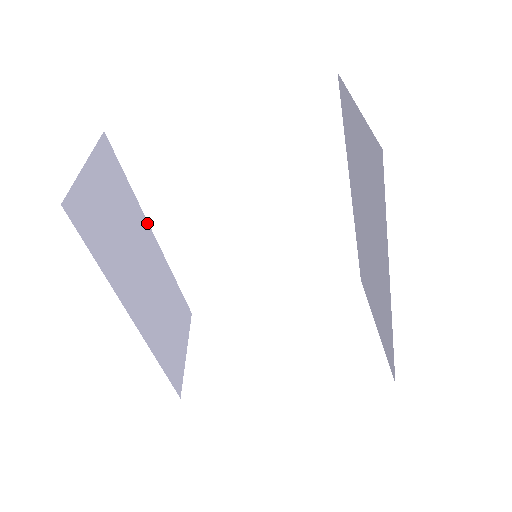
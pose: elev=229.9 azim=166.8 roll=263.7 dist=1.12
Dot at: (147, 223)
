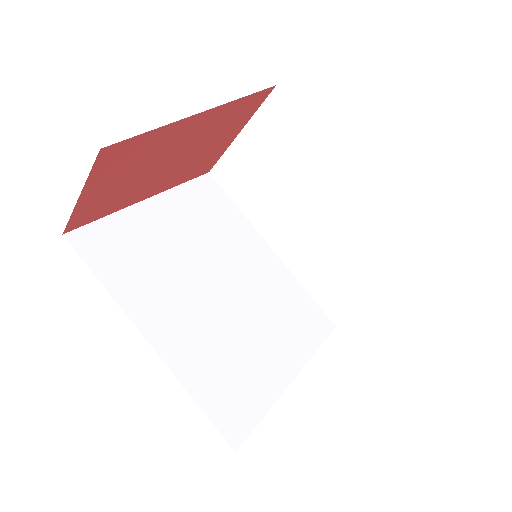
Dot at: (134, 323)
